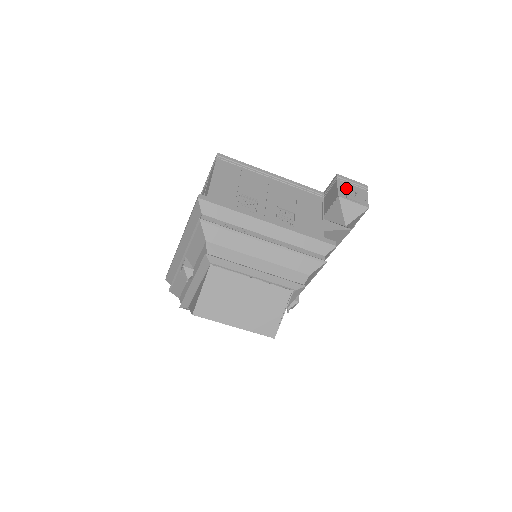
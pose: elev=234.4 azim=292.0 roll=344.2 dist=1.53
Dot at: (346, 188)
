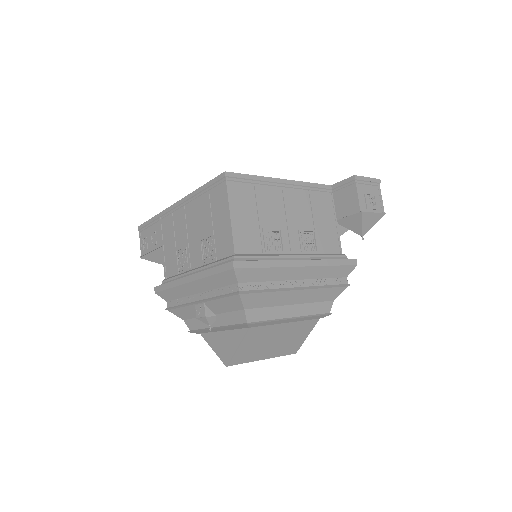
Dot at: (365, 194)
